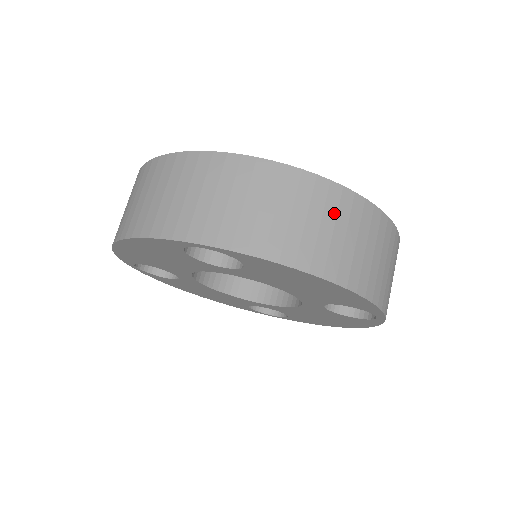
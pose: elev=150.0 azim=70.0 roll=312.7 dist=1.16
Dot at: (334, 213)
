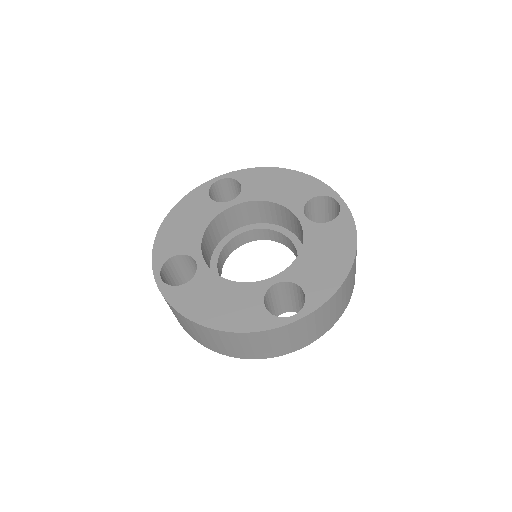
Dot at: (202, 333)
